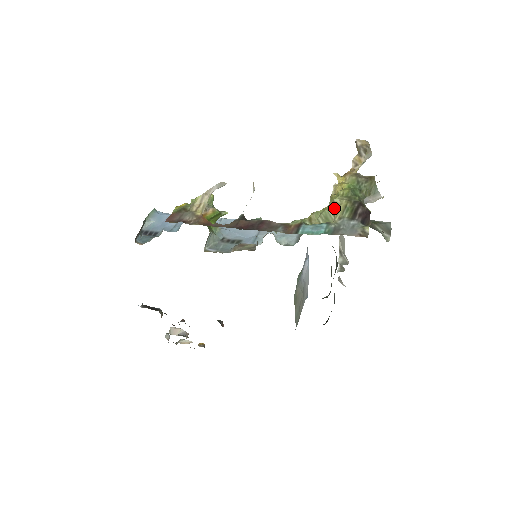
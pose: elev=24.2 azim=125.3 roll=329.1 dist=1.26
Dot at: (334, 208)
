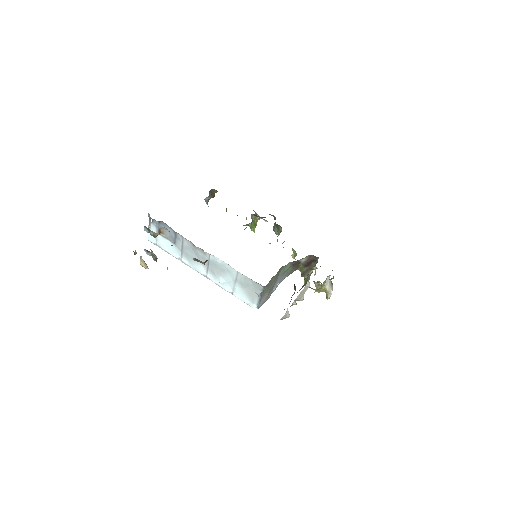
Dot at: occluded
